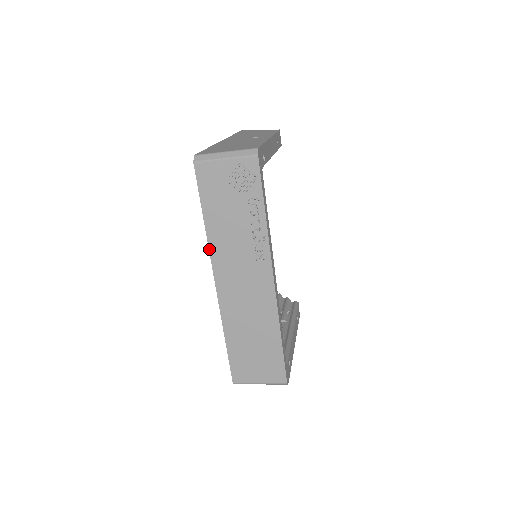
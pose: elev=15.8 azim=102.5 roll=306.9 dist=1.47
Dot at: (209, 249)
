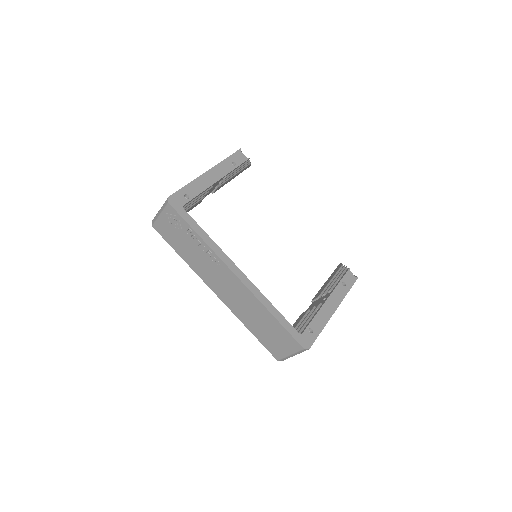
Dot at: occluded
